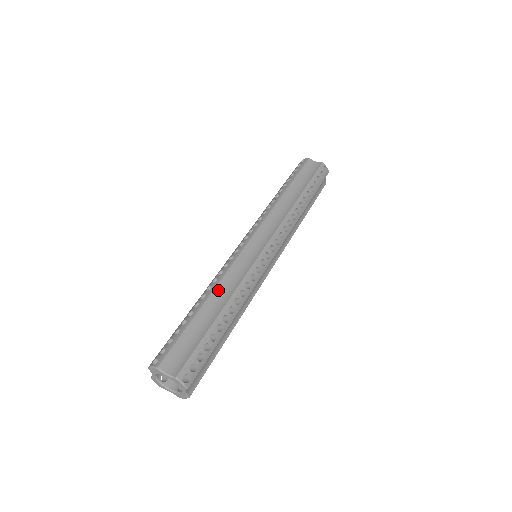
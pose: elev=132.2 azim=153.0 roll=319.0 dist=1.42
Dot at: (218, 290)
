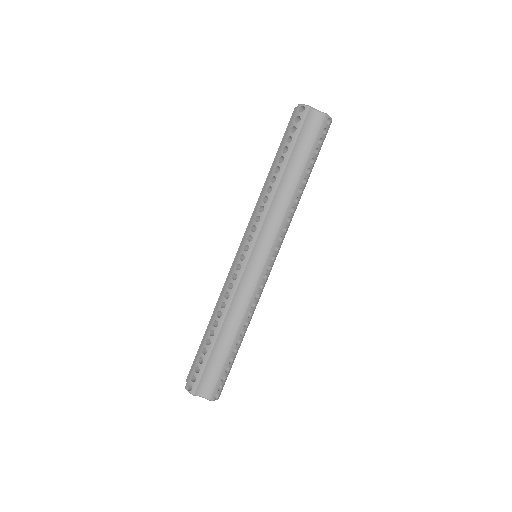
Dot at: (228, 318)
